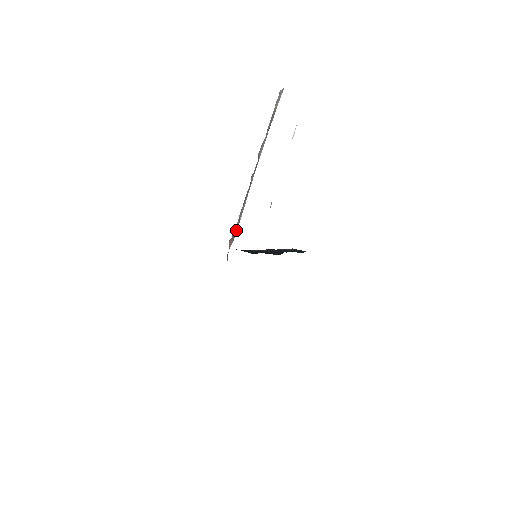
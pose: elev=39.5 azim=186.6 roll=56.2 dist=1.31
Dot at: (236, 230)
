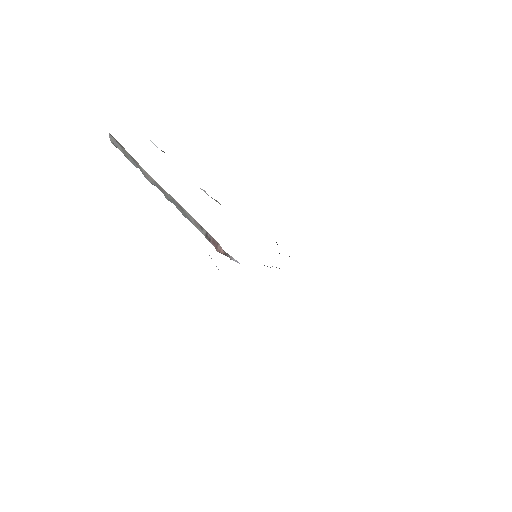
Dot at: (209, 235)
